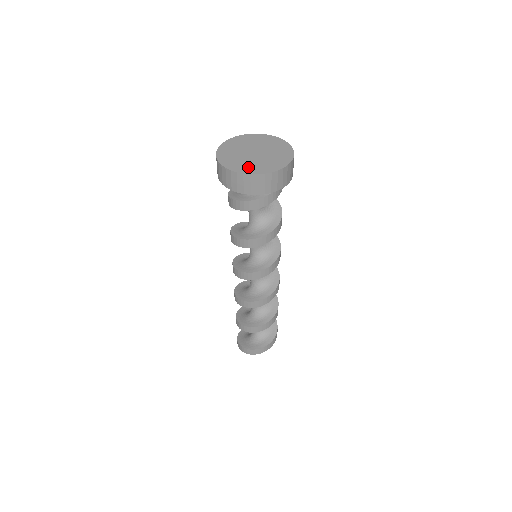
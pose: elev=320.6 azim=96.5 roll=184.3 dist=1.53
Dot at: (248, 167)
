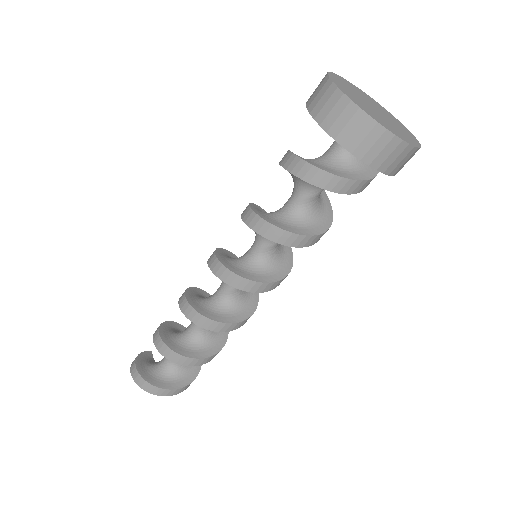
Dot at: (396, 130)
